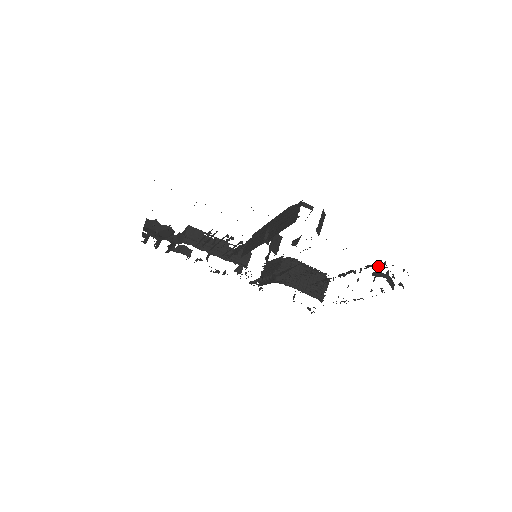
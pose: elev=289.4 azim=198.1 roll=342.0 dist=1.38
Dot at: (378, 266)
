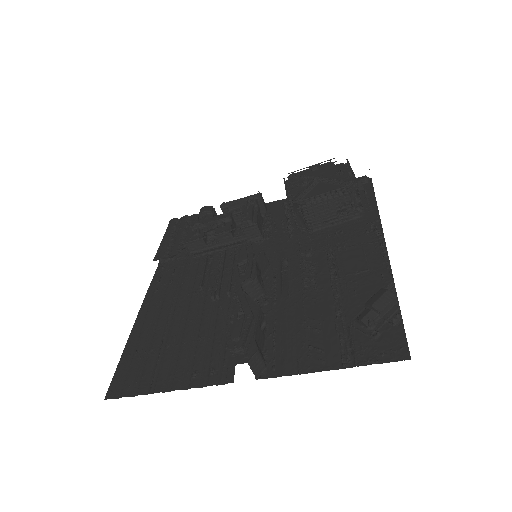
Dot at: (346, 348)
